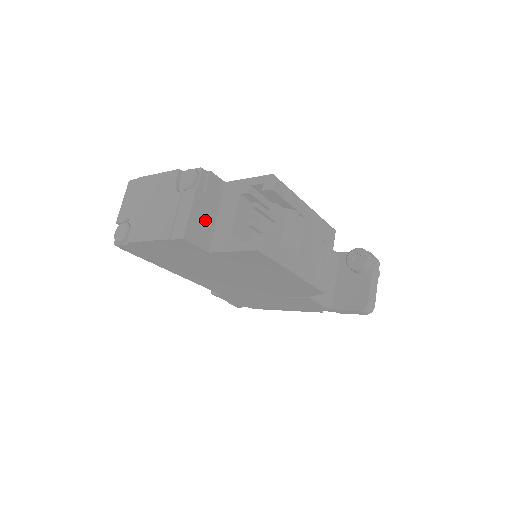
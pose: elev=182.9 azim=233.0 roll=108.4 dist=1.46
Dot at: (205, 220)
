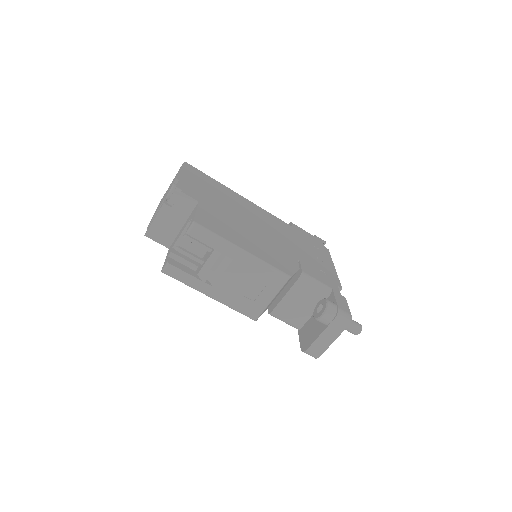
Dot at: (169, 226)
